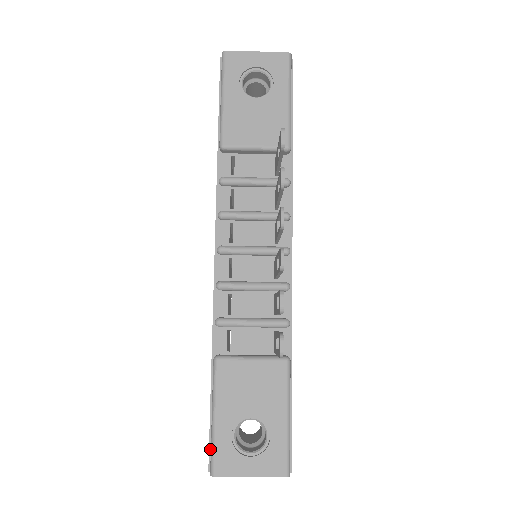
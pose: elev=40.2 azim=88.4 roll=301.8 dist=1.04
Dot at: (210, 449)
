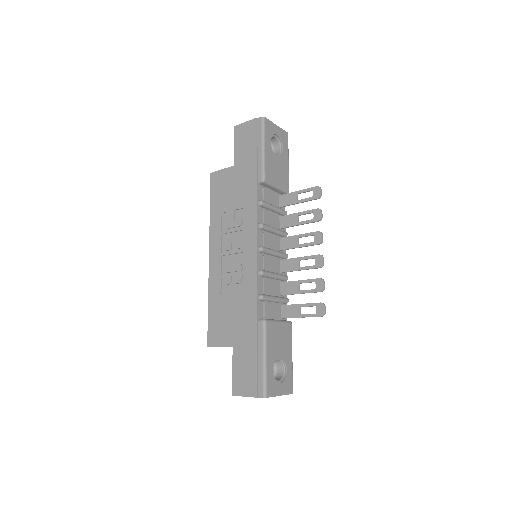
Dot at: (258, 382)
